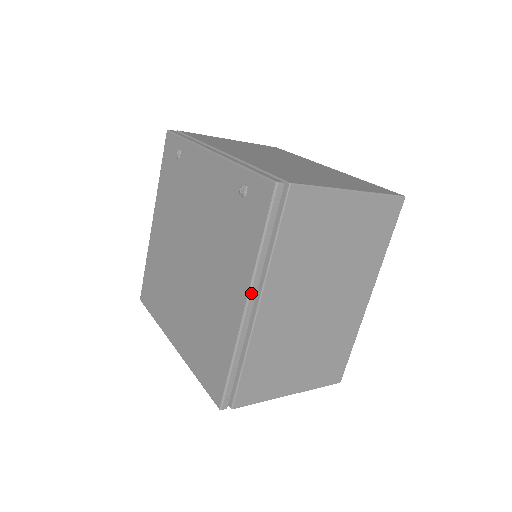
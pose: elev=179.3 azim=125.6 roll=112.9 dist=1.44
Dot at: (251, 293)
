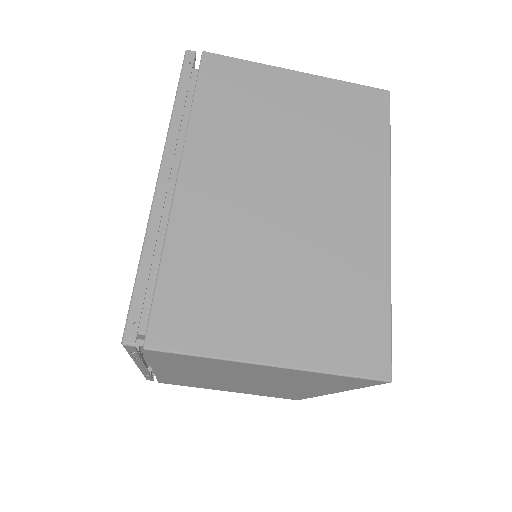
Dot at: (165, 159)
